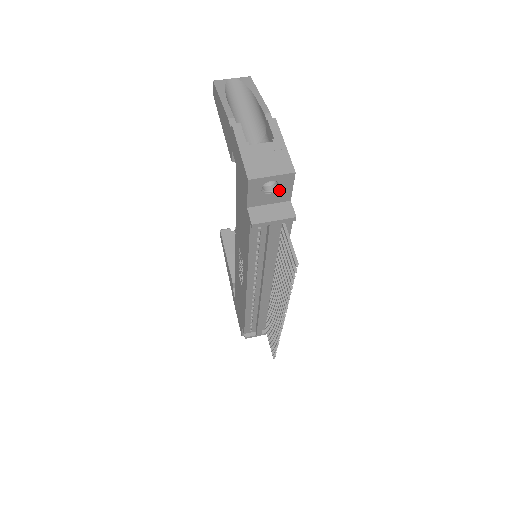
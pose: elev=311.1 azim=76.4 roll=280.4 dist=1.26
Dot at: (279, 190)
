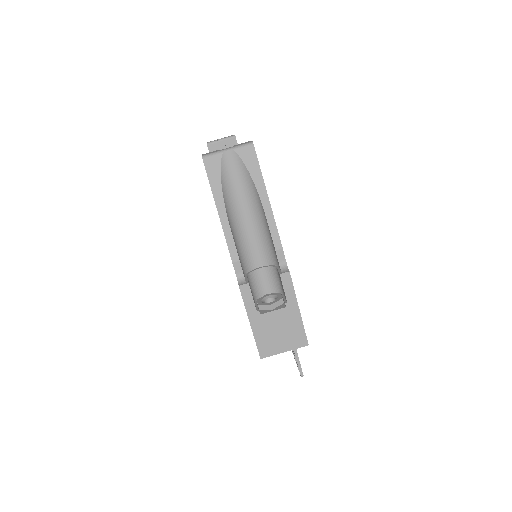
Dot at: occluded
